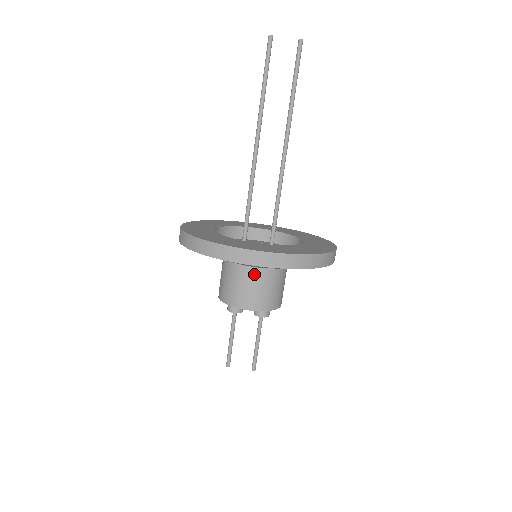
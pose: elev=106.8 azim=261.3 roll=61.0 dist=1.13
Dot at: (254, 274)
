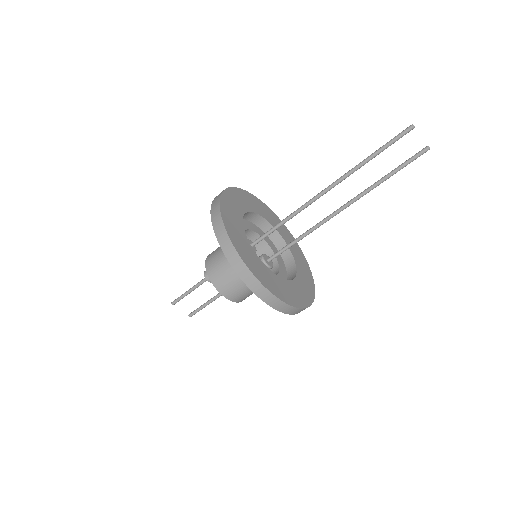
Dot at: occluded
